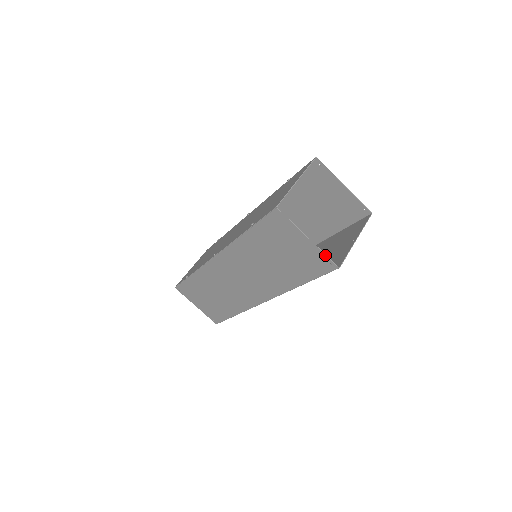
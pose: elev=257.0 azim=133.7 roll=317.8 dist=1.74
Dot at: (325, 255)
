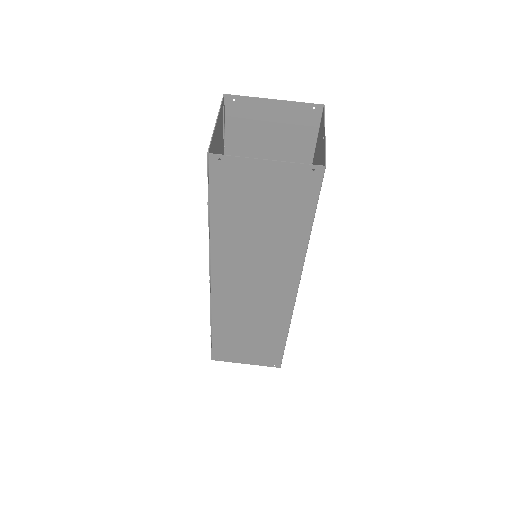
Dot at: (299, 164)
